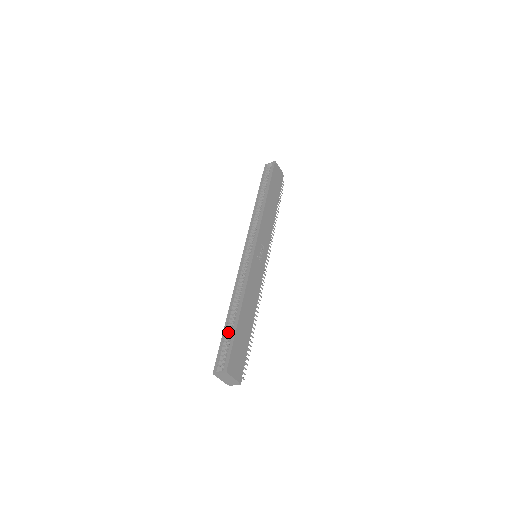
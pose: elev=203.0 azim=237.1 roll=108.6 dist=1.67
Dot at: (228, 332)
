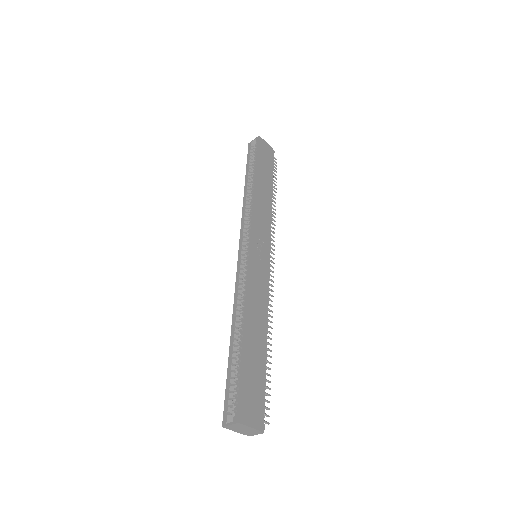
Dot at: (234, 364)
